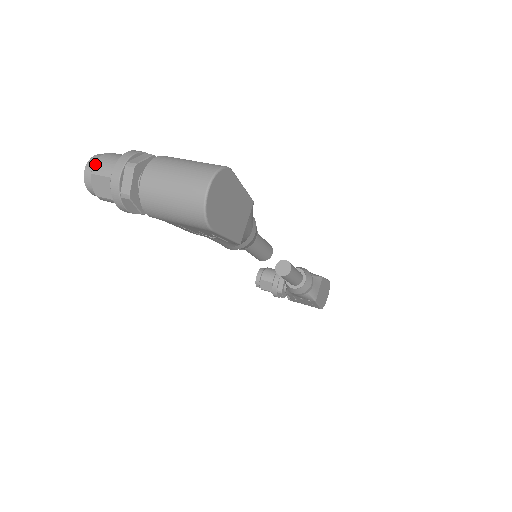
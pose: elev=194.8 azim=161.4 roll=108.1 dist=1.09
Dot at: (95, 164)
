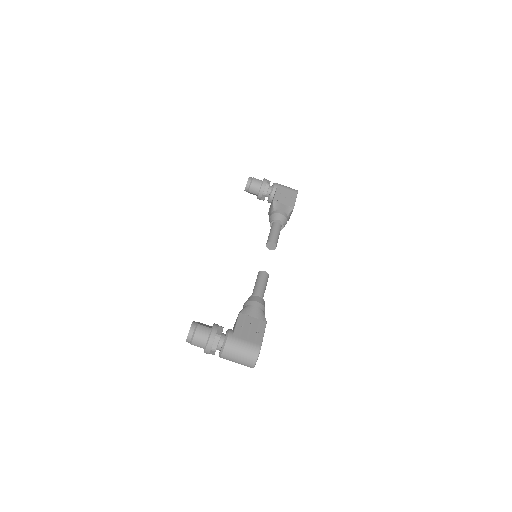
Dot at: (192, 343)
